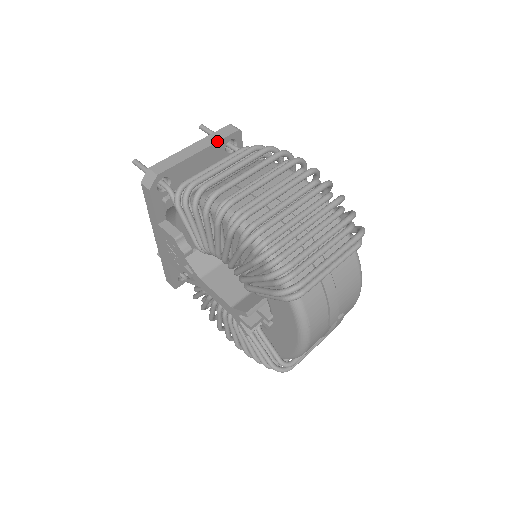
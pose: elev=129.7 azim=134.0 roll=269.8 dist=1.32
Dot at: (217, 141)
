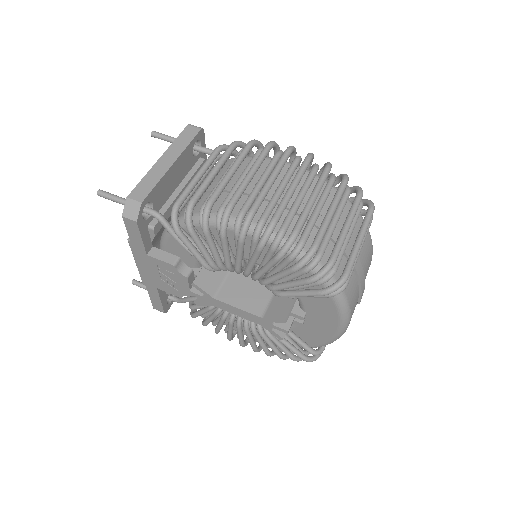
Dot at: (186, 147)
